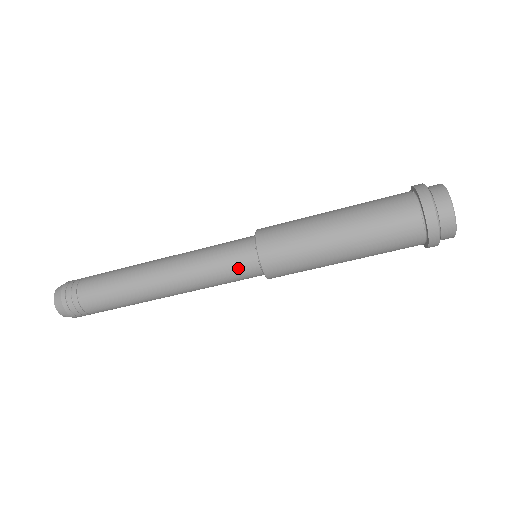
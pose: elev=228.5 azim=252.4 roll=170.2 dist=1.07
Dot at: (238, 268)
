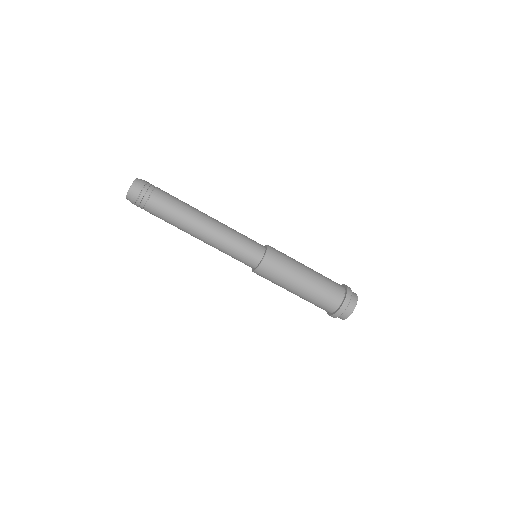
Dot at: (247, 256)
